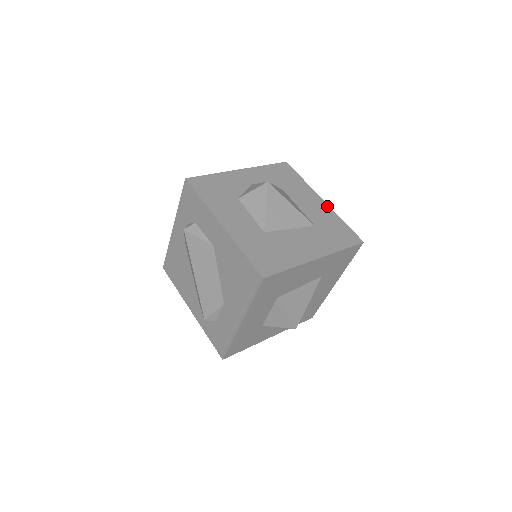
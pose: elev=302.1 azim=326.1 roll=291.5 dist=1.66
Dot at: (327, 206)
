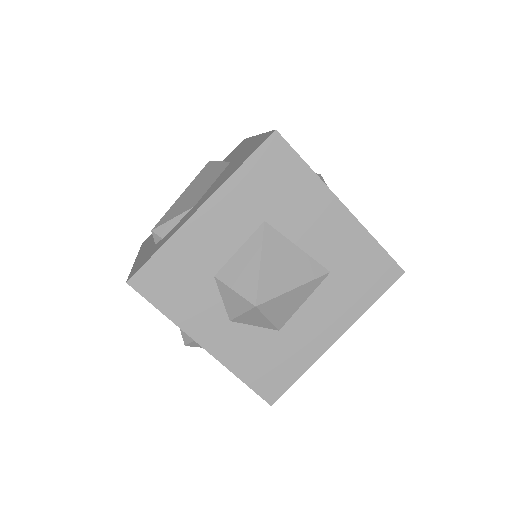
Dot at: occluded
